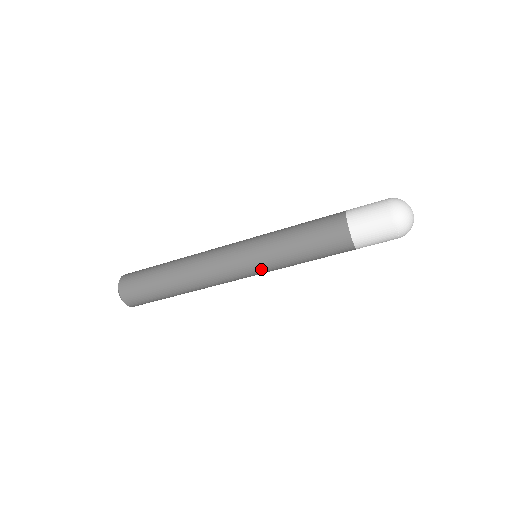
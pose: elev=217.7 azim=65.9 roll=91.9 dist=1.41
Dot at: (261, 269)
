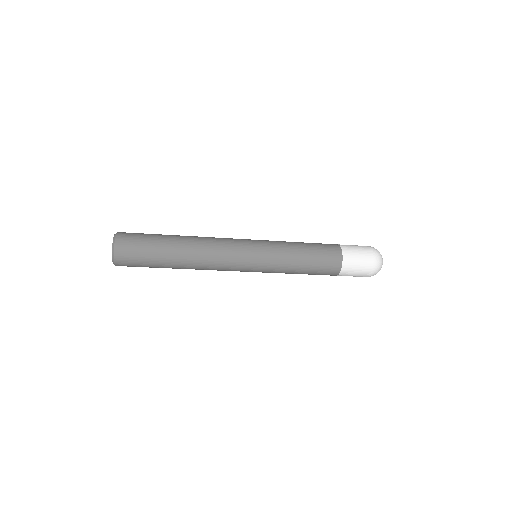
Dot at: (261, 271)
